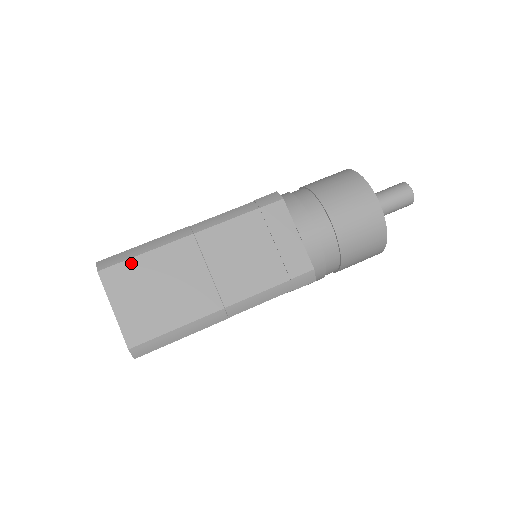
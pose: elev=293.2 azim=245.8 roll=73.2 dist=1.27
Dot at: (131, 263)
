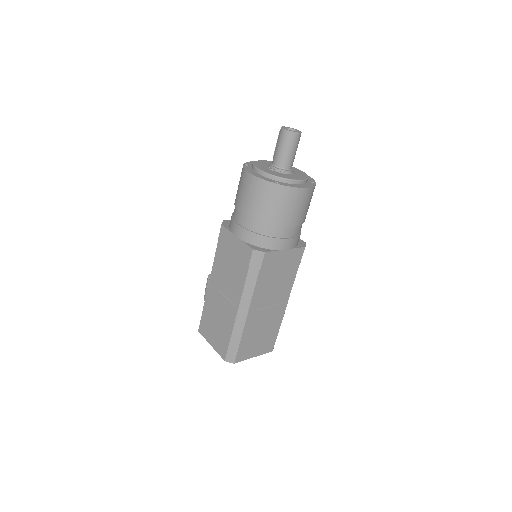
Dot at: (241, 347)
